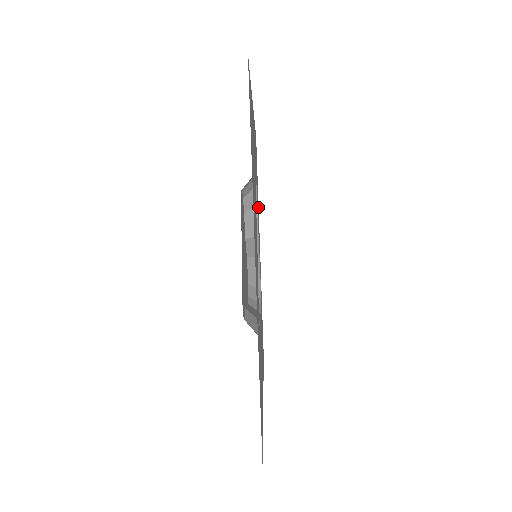
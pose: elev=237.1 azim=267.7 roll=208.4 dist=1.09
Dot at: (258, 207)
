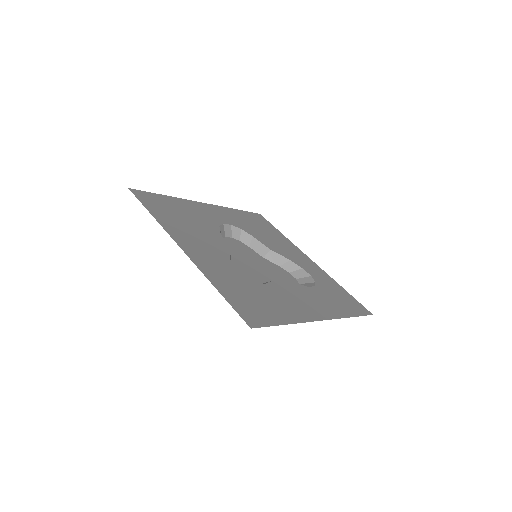
Dot at: (287, 241)
